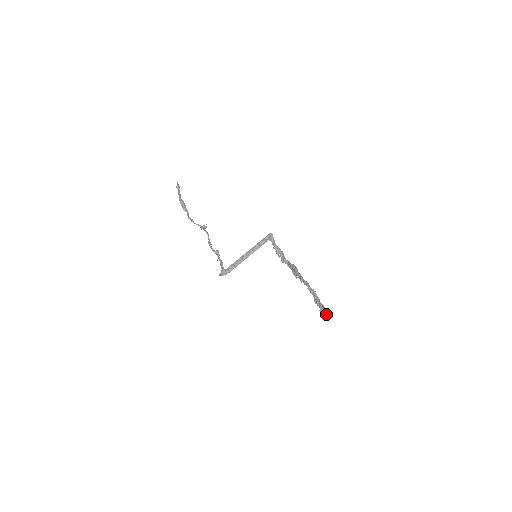
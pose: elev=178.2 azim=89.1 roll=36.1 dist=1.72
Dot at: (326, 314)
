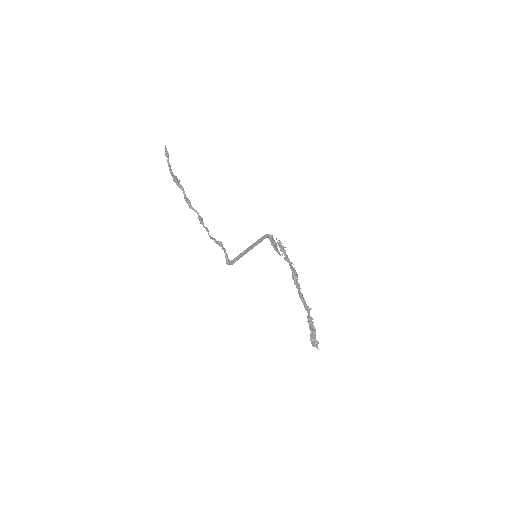
Dot at: (315, 346)
